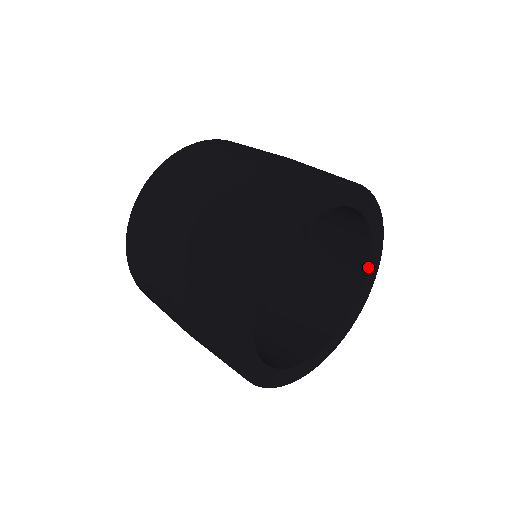
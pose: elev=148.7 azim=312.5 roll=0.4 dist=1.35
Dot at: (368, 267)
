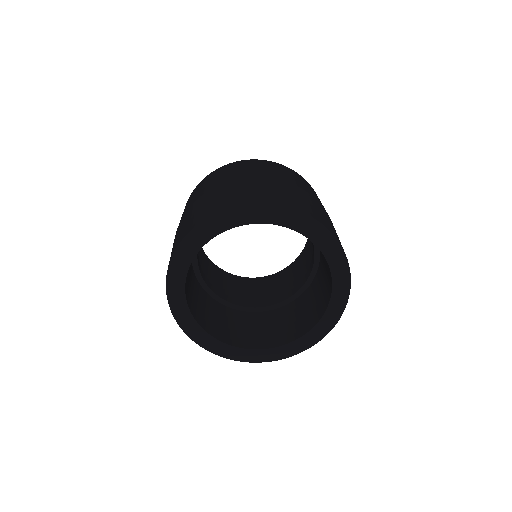
Dot at: (330, 296)
